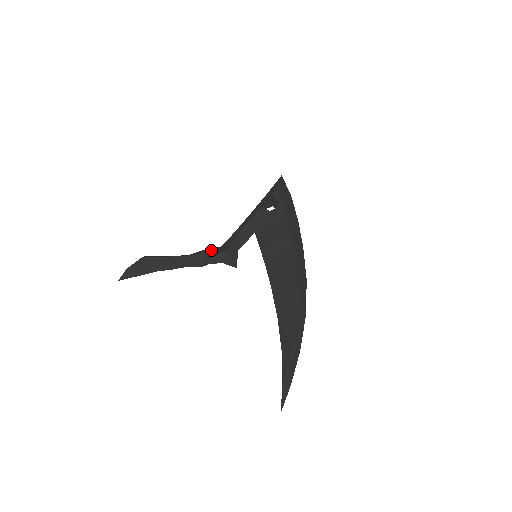
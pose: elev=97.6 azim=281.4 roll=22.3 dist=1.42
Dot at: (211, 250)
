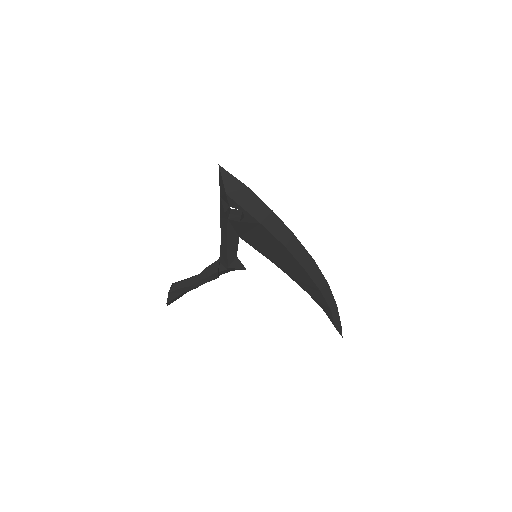
Dot at: (216, 273)
